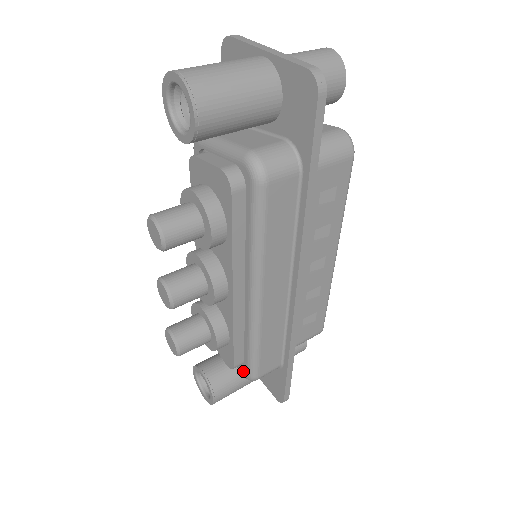
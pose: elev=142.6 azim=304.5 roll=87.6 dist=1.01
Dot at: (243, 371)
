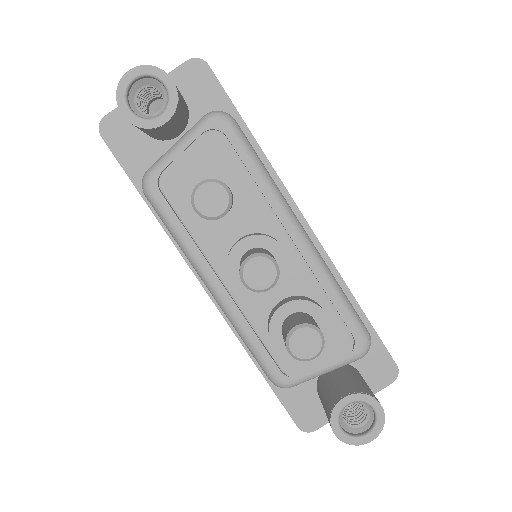
Dot at: (357, 346)
